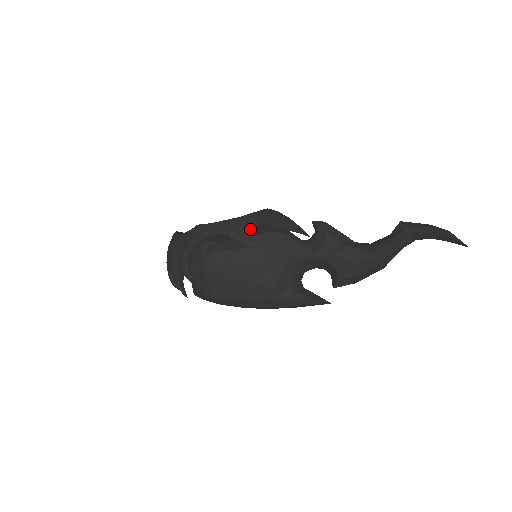
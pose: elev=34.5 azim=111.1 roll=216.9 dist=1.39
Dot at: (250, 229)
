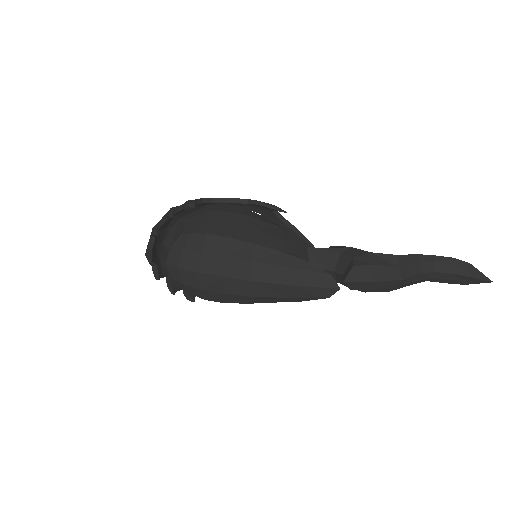
Dot at: occluded
